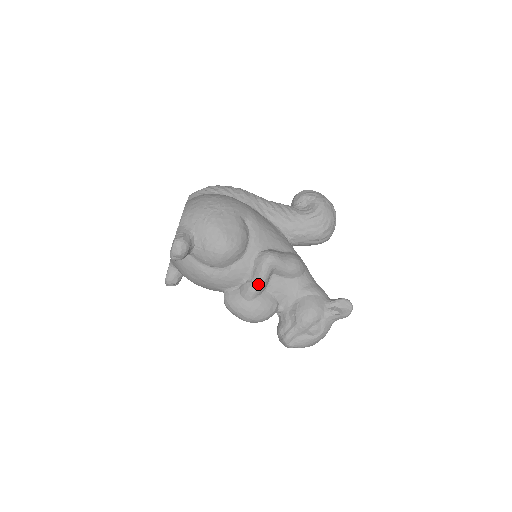
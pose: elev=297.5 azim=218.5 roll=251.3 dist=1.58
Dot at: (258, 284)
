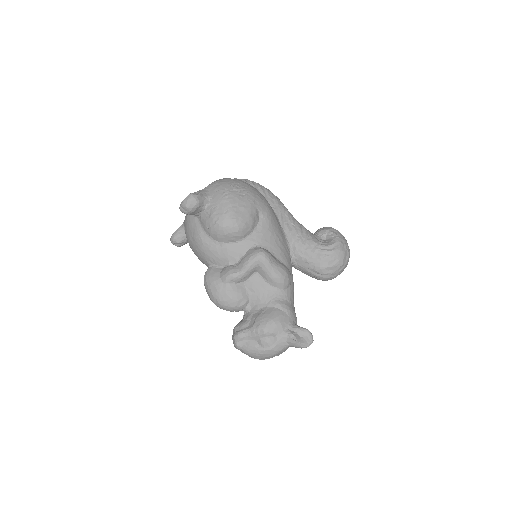
Dot at: (239, 271)
